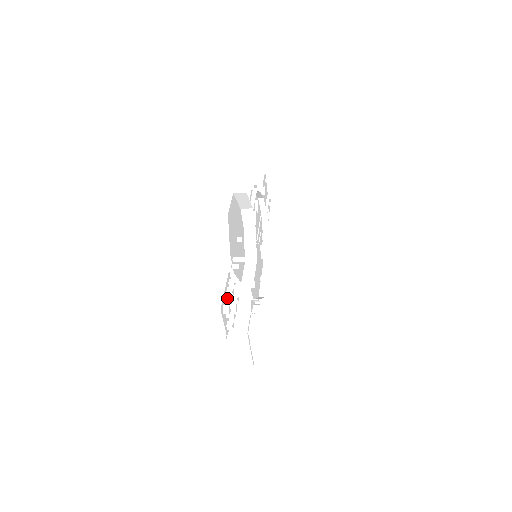
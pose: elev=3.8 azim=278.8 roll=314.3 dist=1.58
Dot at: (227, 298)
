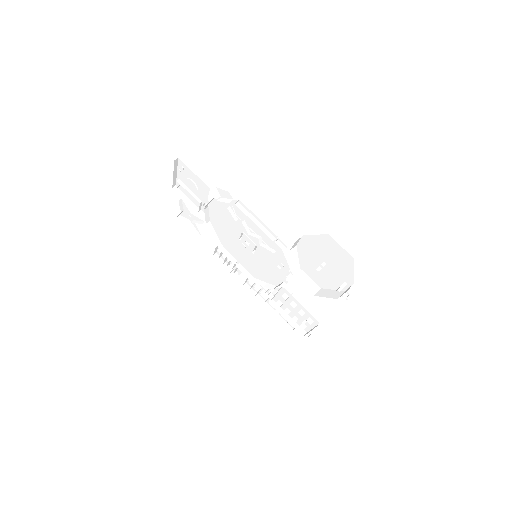
Dot at: (301, 313)
